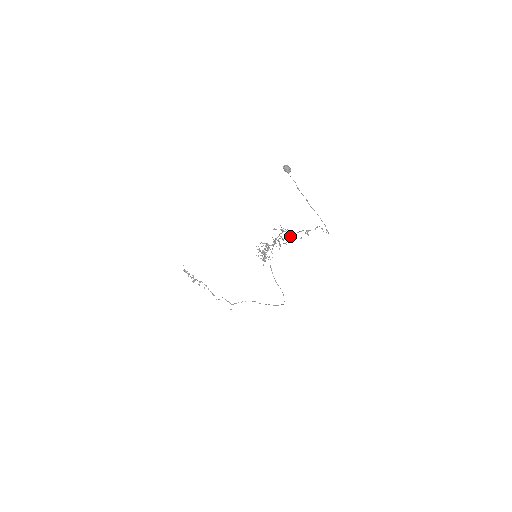
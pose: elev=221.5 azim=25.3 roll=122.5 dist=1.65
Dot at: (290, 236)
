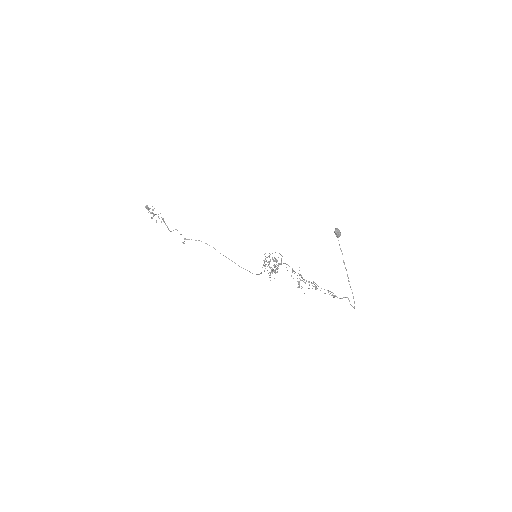
Dot at: occluded
